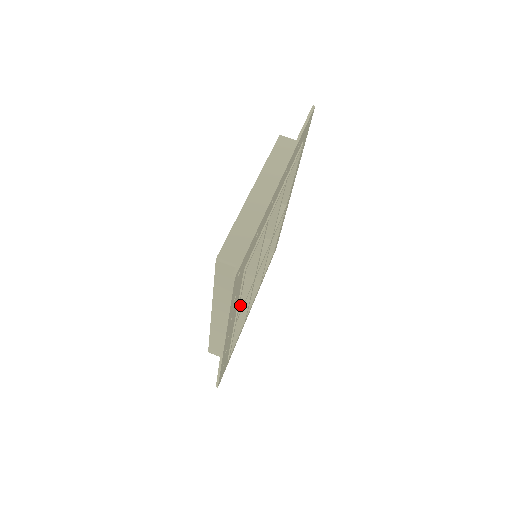
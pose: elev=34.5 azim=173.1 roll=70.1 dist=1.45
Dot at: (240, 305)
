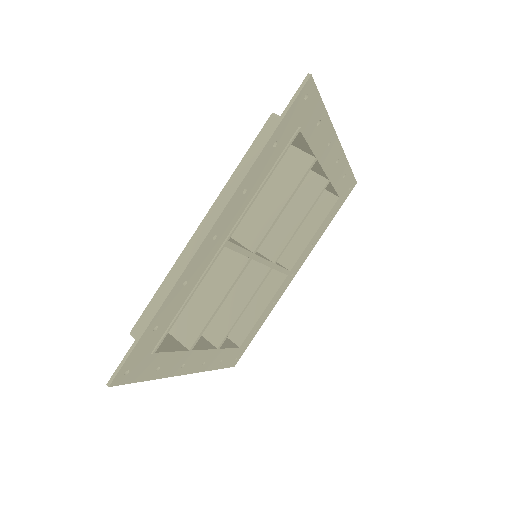
Dot at: (235, 243)
